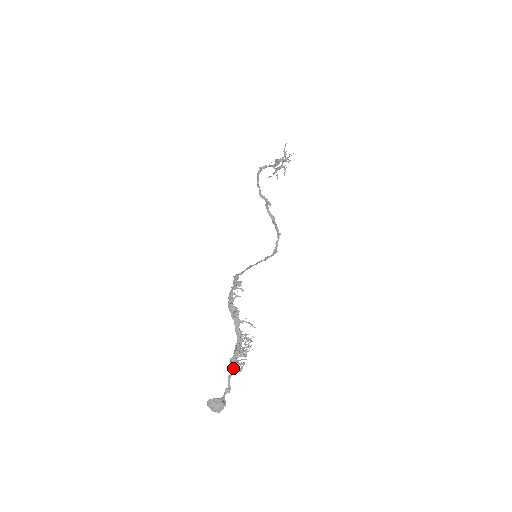
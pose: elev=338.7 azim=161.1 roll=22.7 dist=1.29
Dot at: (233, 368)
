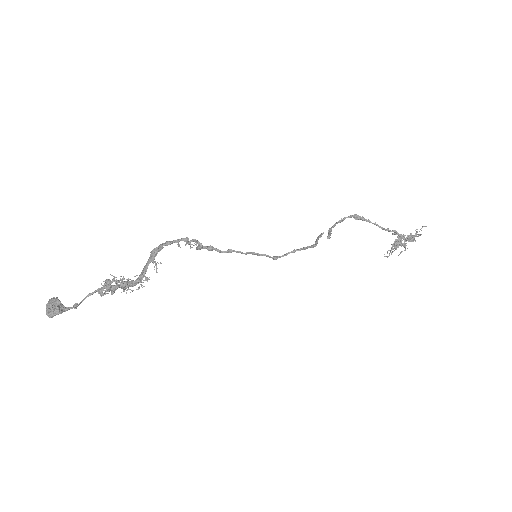
Dot at: (100, 289)
